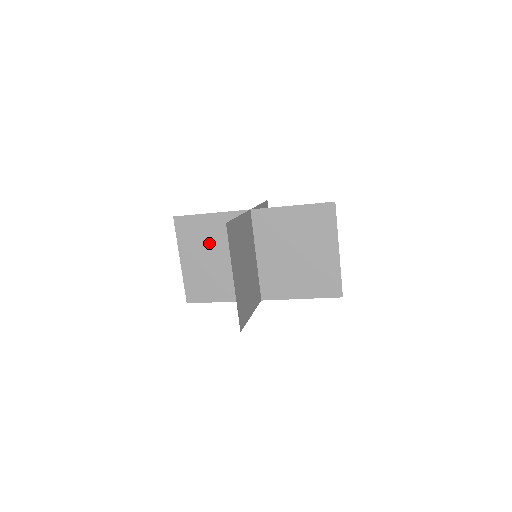
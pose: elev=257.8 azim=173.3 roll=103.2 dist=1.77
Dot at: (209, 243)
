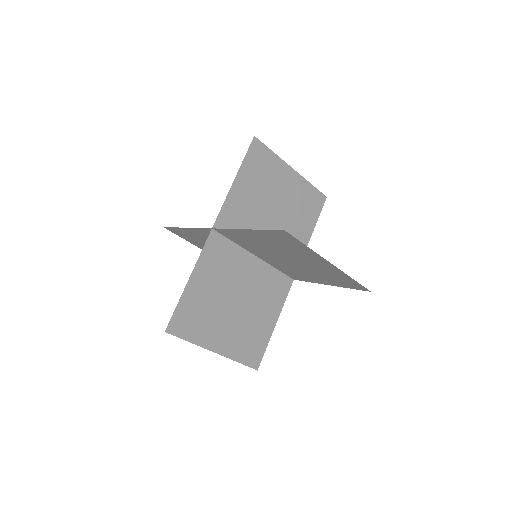
Dot at: occluded
